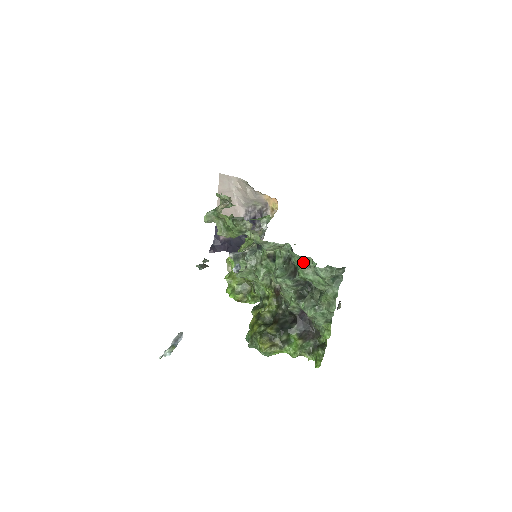
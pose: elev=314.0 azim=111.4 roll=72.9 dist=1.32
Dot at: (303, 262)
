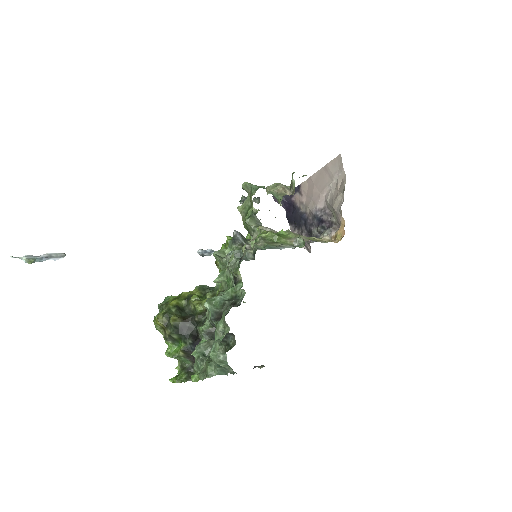
Dot at: (223, 323)
